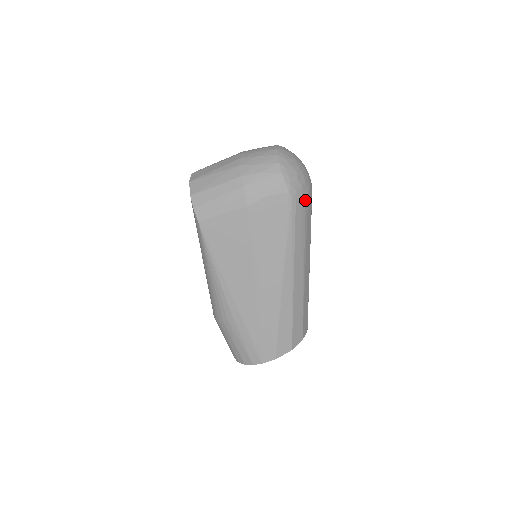
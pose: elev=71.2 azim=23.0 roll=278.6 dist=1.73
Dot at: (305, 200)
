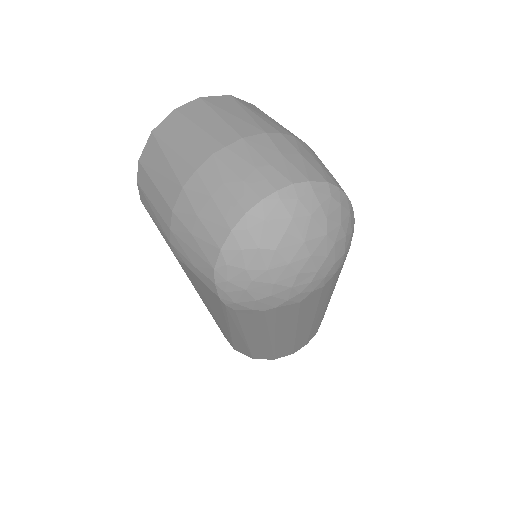
Dot at: (264, 311)
